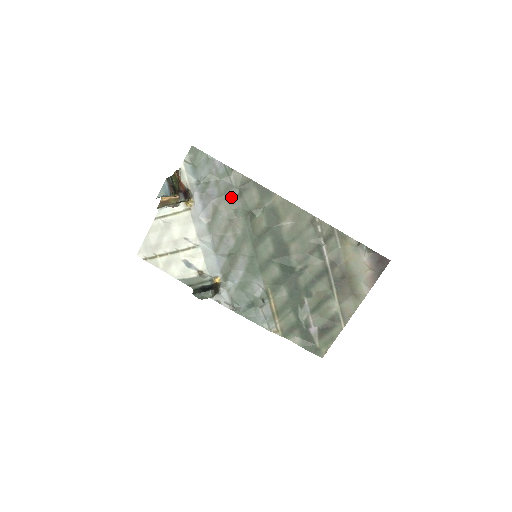
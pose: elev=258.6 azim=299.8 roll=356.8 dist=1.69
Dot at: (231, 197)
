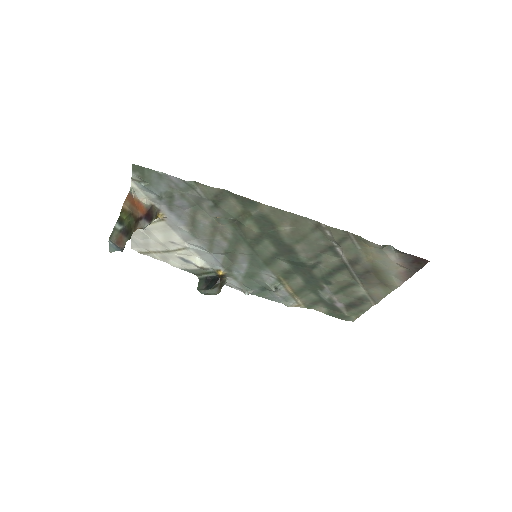
Dot at: (206, 207)
